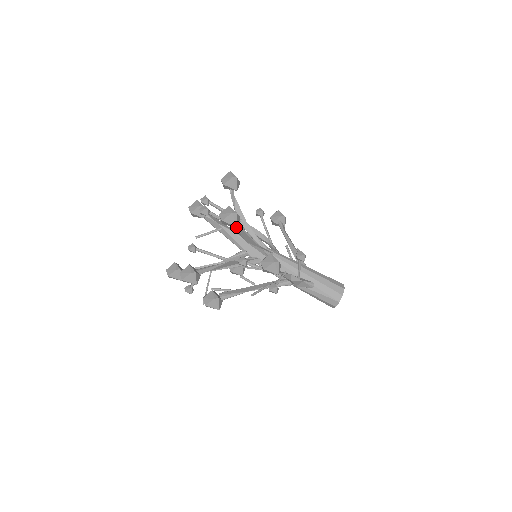
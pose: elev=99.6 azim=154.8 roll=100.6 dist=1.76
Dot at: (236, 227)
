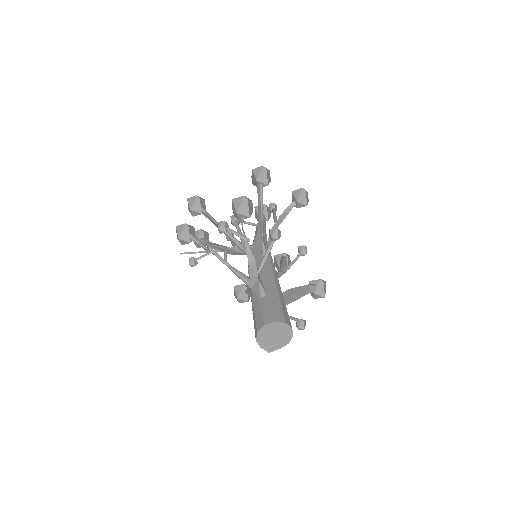
Dot at: (259, 191)
